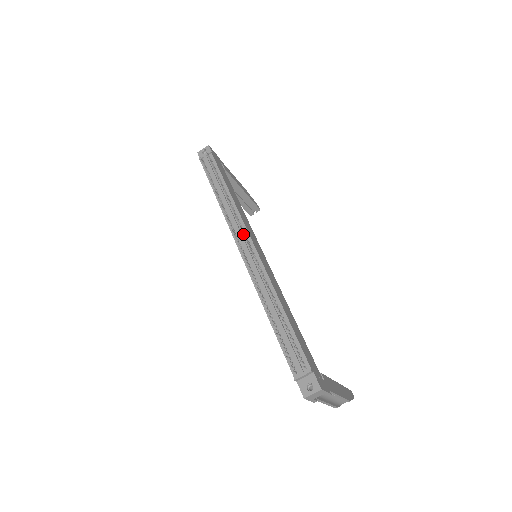
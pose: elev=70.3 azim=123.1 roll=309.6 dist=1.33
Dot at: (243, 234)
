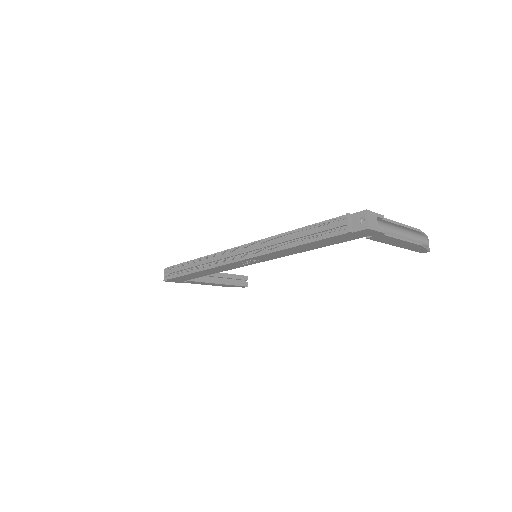
Dot at: (231, 253)
